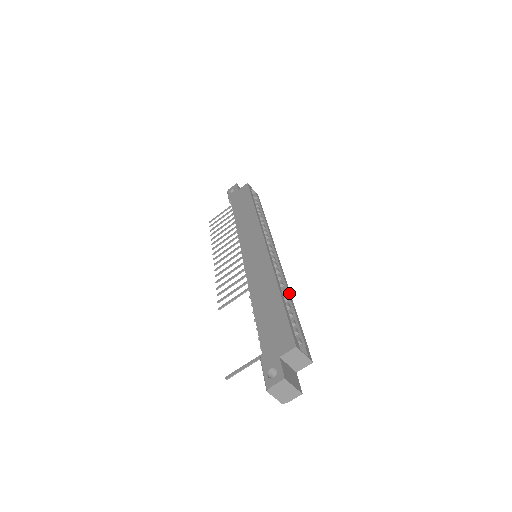
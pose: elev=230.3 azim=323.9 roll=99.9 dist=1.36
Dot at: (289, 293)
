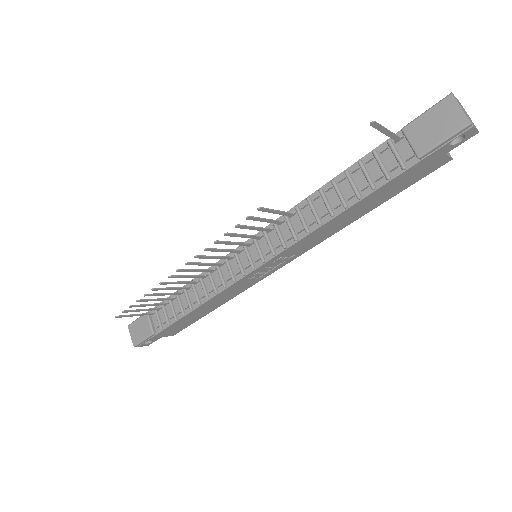
Dot at: occluded
